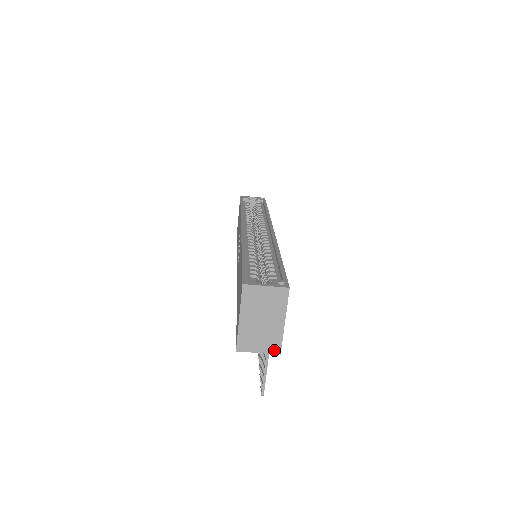
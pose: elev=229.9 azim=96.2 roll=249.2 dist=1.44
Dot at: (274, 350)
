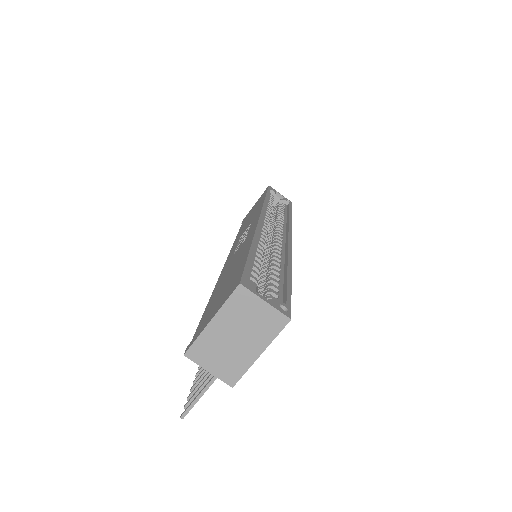
Dot at: (228, 379)
